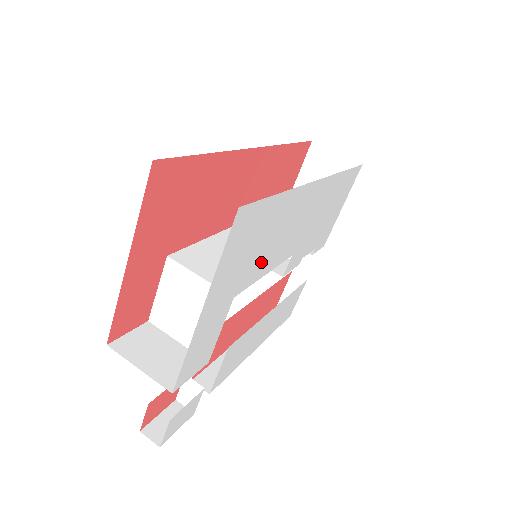
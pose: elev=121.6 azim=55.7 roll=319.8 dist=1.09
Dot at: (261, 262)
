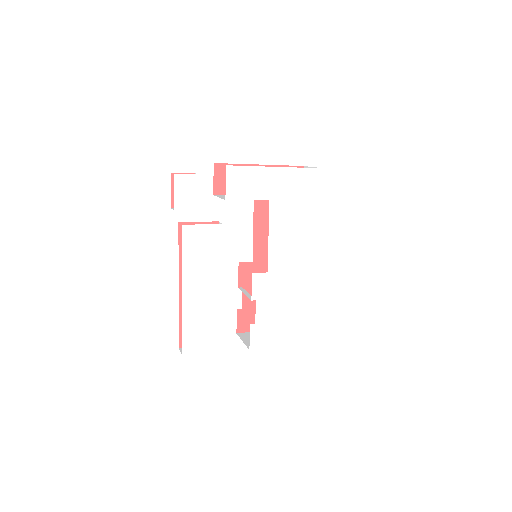
Dot at: (282, 220)
